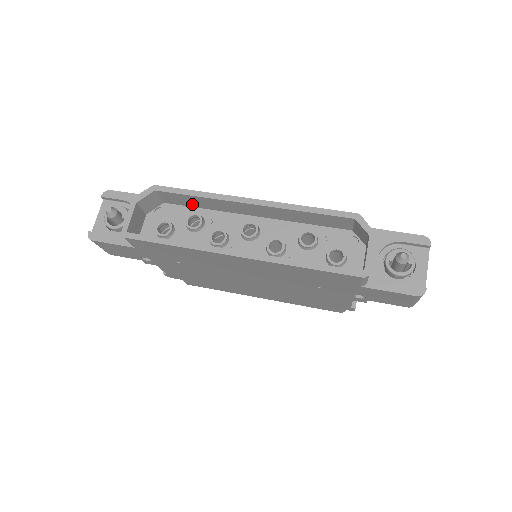
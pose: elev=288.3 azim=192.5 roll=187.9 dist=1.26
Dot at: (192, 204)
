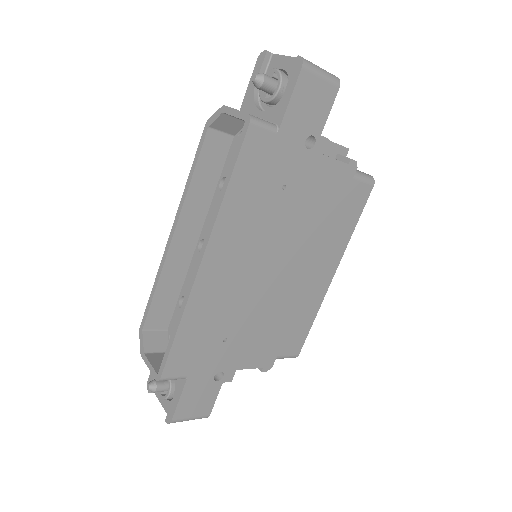
Dot at: (172, 300)
